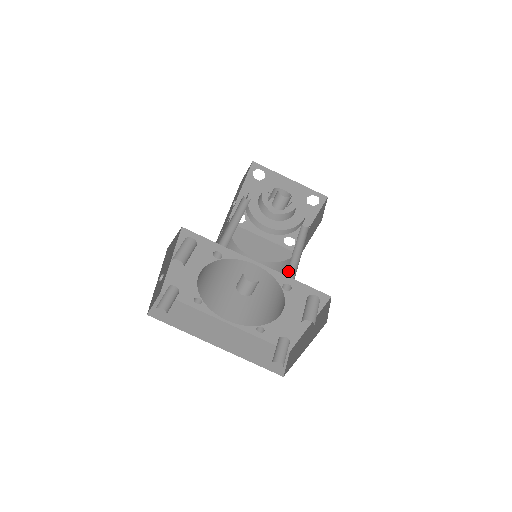
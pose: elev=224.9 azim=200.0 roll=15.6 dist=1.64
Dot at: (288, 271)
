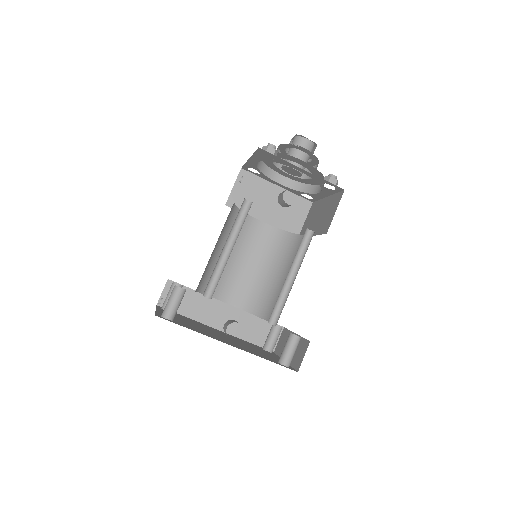
Dot at: (278, 300)
